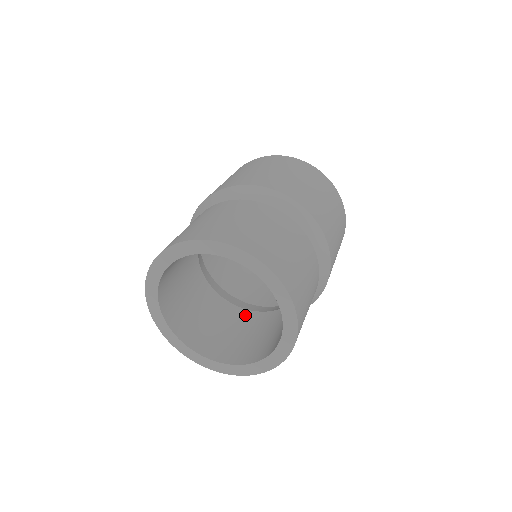
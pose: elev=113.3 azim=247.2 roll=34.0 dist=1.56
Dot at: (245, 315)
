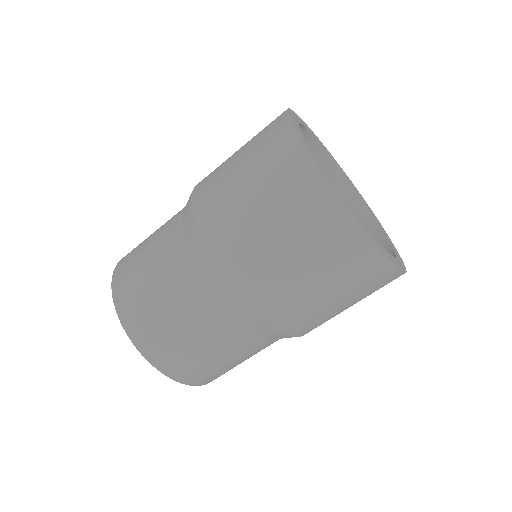
Dot at: occluded
